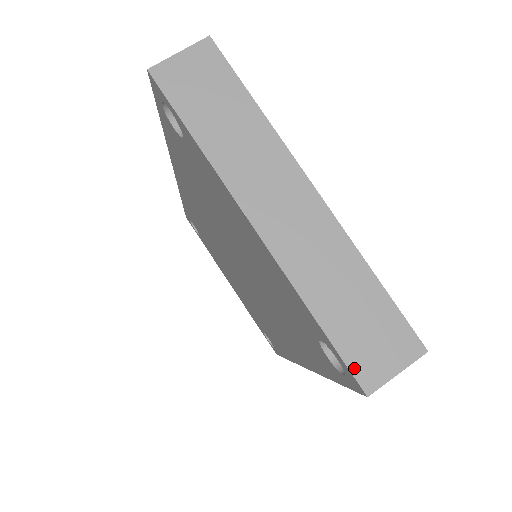
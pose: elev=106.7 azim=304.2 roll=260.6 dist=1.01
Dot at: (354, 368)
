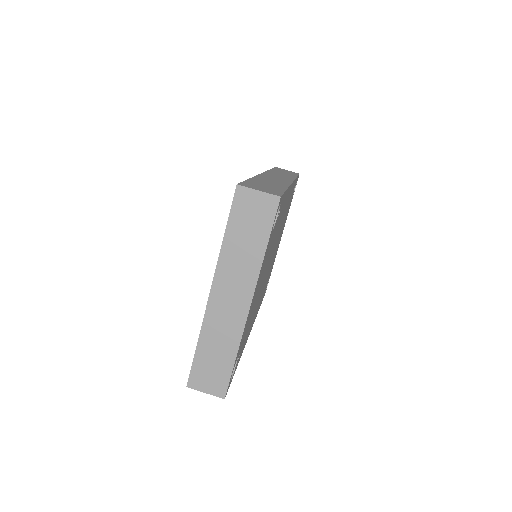
Dot at: (192, 374)
